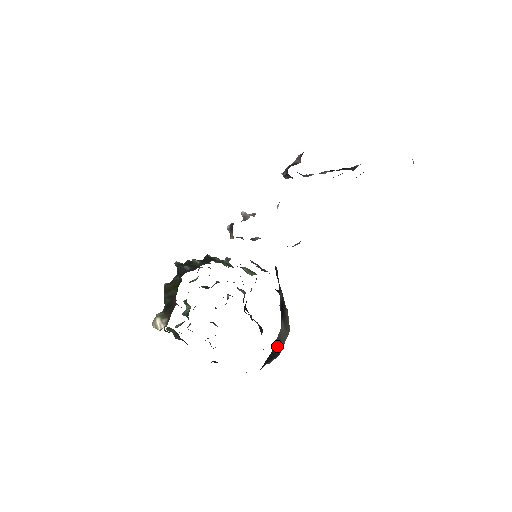
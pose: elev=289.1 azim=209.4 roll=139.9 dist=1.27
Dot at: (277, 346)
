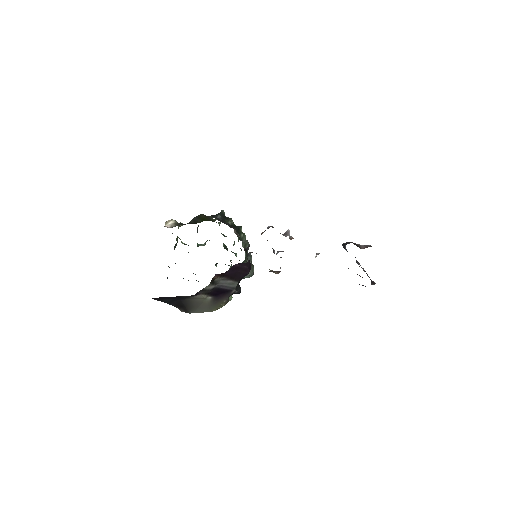
Dot at: (191, 304)
